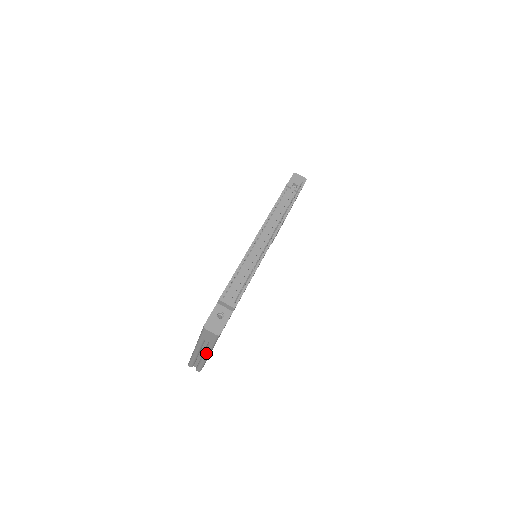
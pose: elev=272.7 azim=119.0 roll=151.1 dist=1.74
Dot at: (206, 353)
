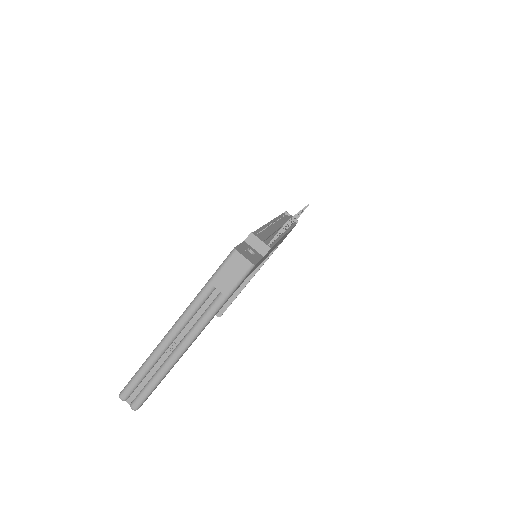
Dot at: (193, 332)
